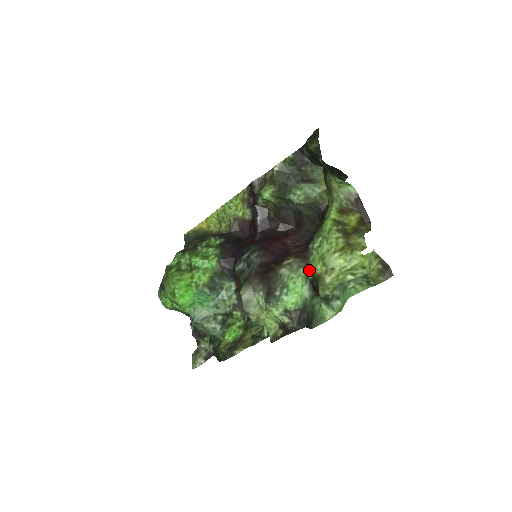
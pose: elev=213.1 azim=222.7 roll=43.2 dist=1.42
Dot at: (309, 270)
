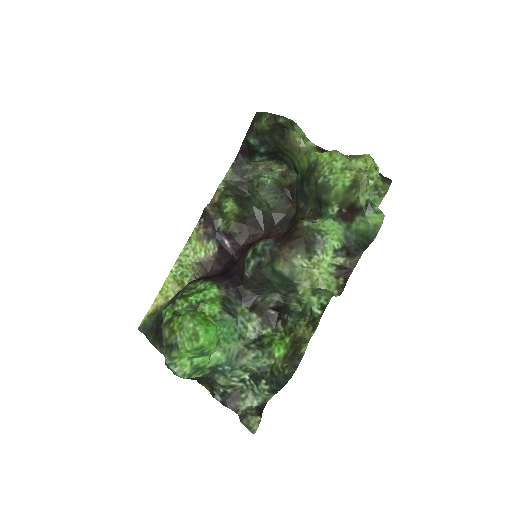
Dot at: (331, 203)
